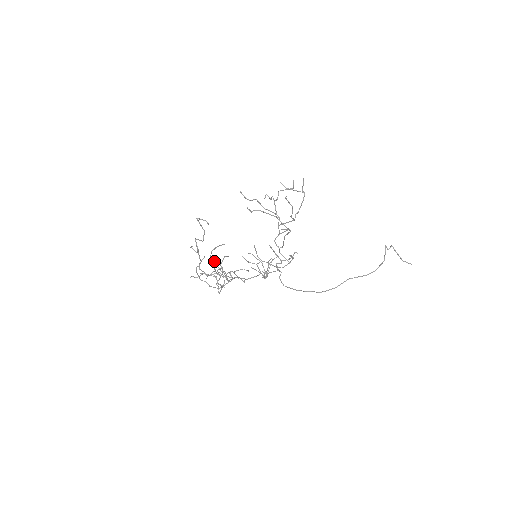
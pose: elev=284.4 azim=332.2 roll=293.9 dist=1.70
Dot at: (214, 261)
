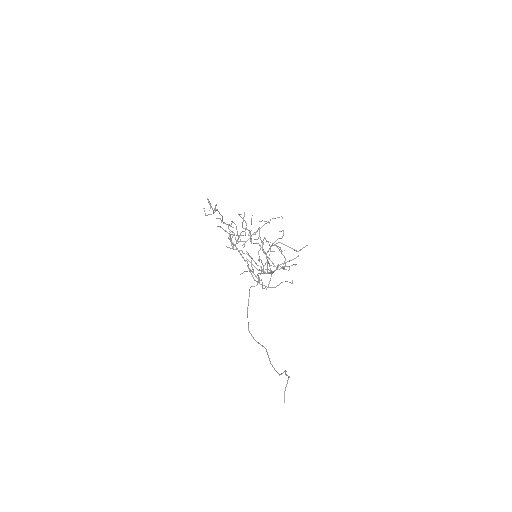
Dot at: (223, 229)
